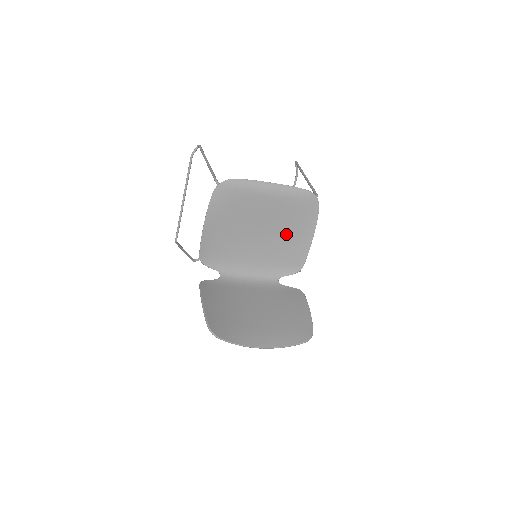
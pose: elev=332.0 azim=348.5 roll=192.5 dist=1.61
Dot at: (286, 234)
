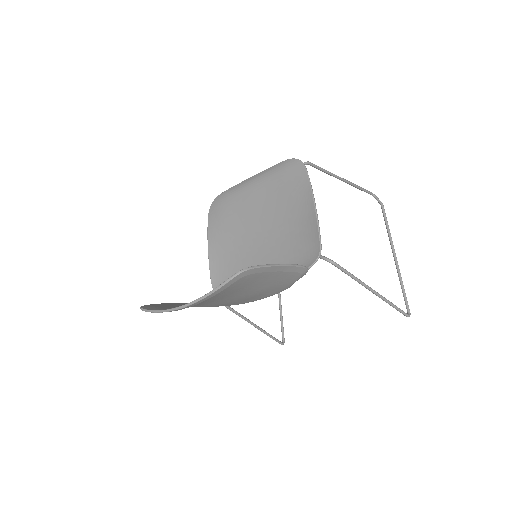
Dot at: (286, 219)
